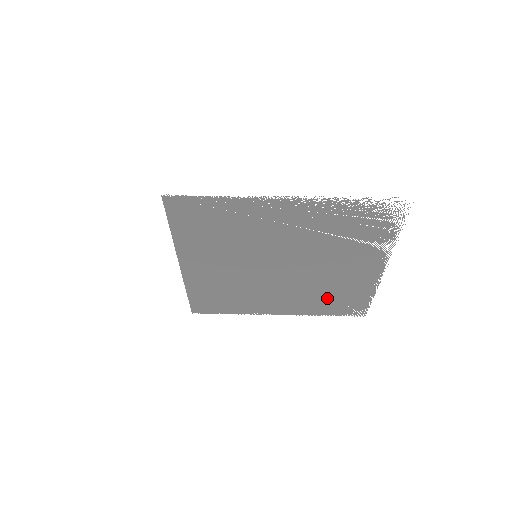
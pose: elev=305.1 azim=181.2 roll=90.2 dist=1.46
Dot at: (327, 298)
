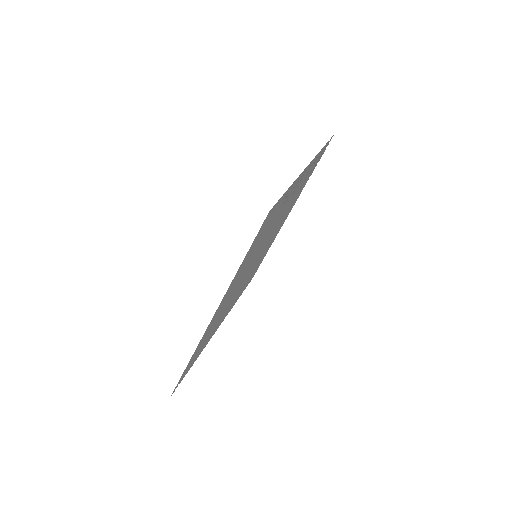
Dot at: occluded
